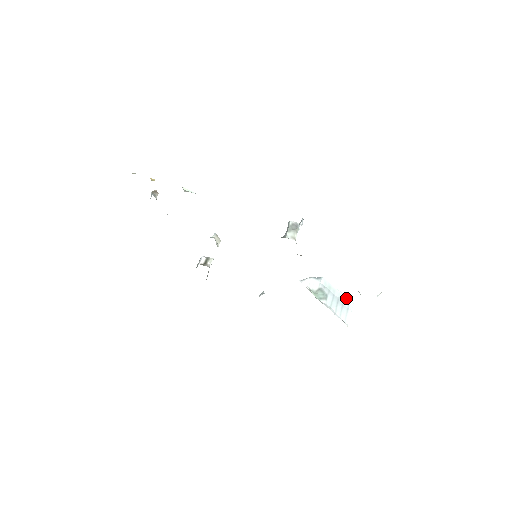
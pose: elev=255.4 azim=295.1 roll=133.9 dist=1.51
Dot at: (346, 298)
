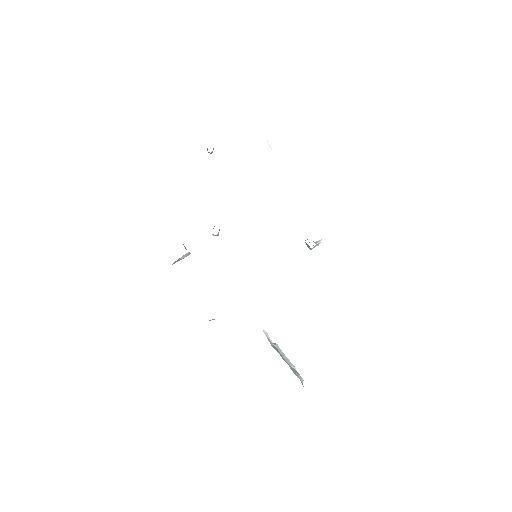
Dot at: occluded
